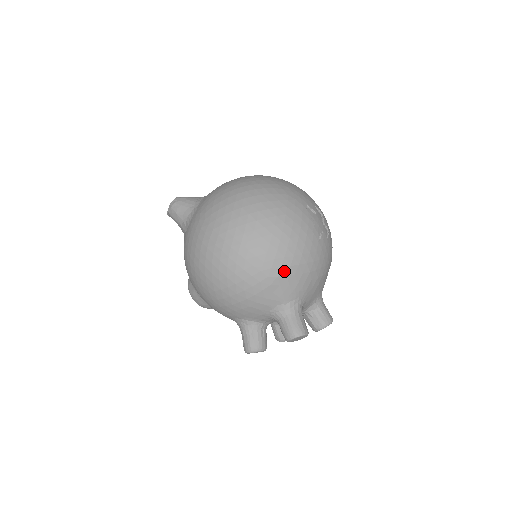
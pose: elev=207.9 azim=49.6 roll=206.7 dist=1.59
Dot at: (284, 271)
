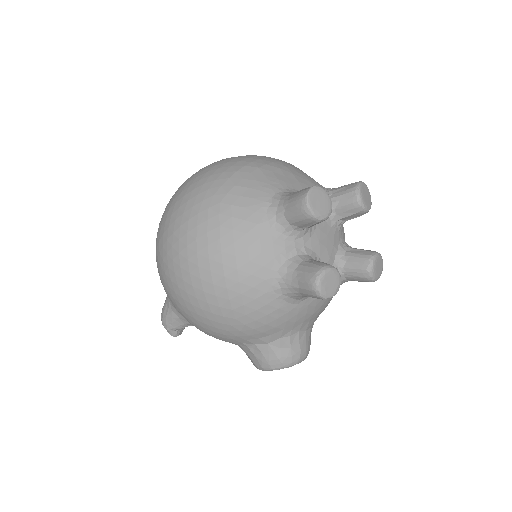
Dot at: (228, 186)
